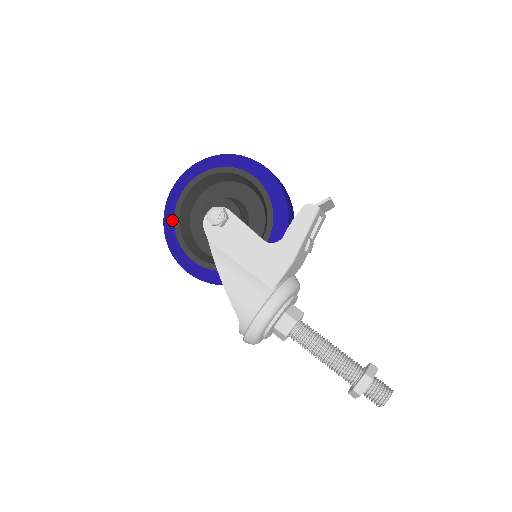
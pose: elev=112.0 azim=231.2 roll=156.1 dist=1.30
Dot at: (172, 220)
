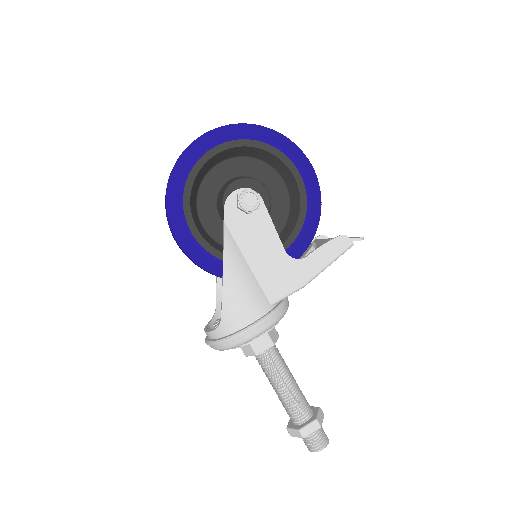
Dot at: (186, 174)
